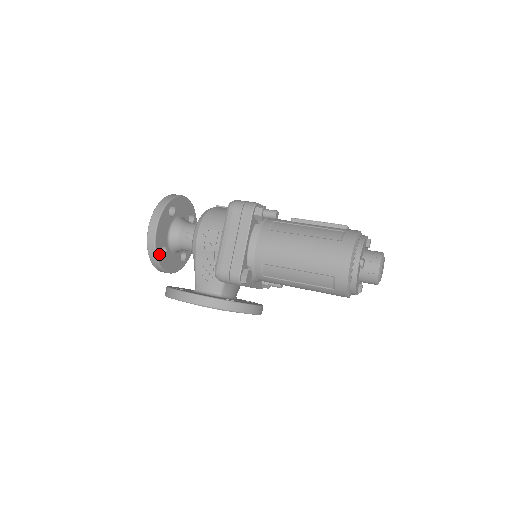
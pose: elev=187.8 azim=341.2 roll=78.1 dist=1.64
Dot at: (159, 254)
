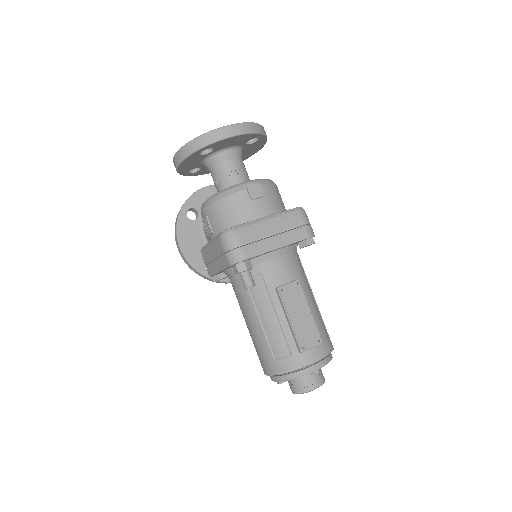
Dot at: (187, 173)
